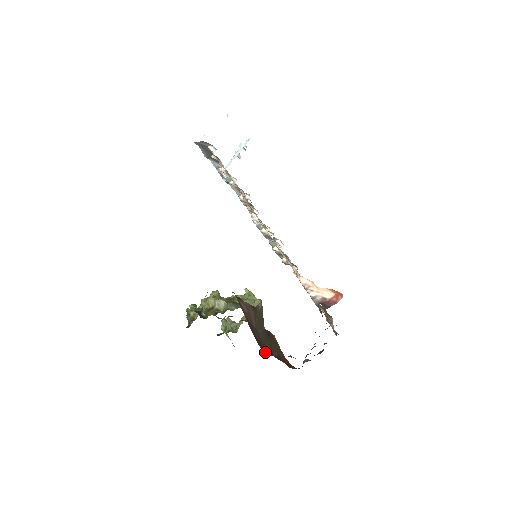
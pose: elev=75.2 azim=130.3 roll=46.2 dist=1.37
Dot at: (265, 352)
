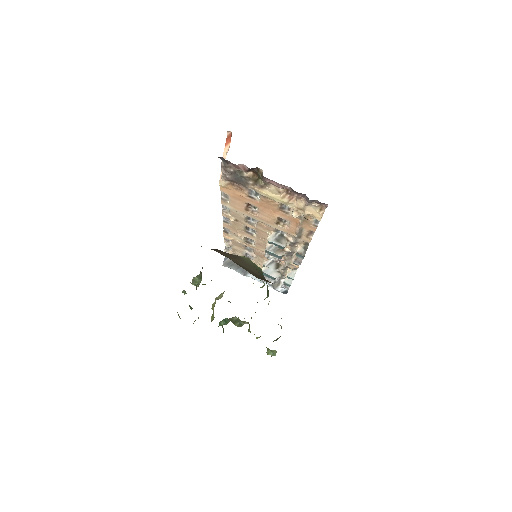
Dot at: occluded
